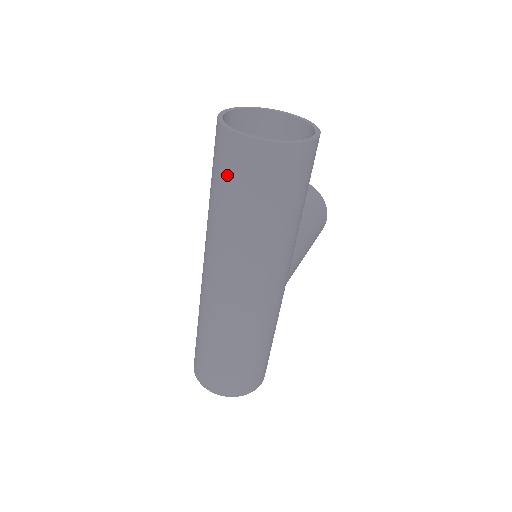
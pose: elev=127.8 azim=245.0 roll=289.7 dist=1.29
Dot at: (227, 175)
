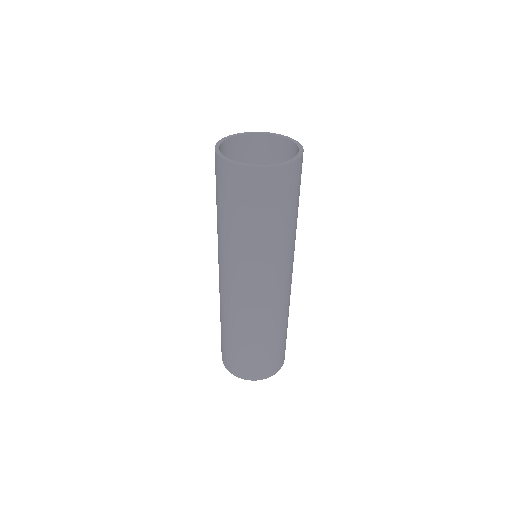
Dot at: (243, 201)
